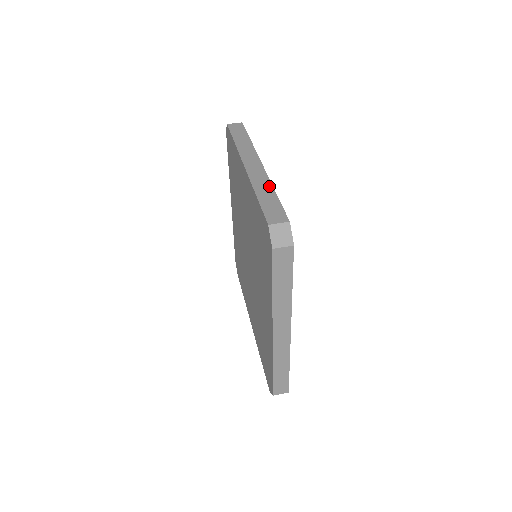
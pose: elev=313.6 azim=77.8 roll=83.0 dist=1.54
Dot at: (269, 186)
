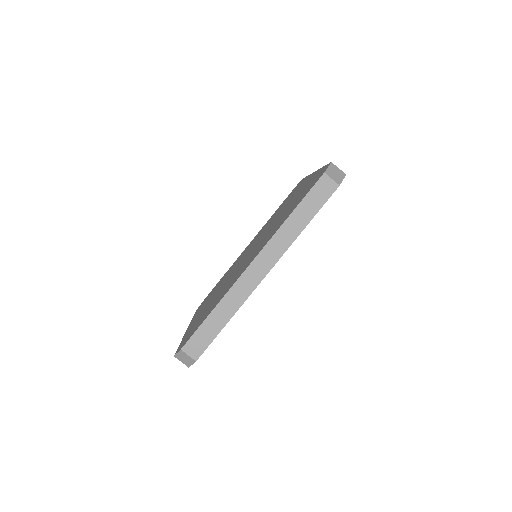
Dot at: (233, 311)
